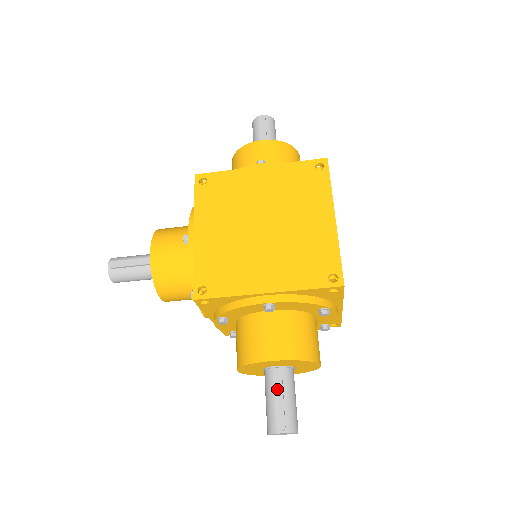
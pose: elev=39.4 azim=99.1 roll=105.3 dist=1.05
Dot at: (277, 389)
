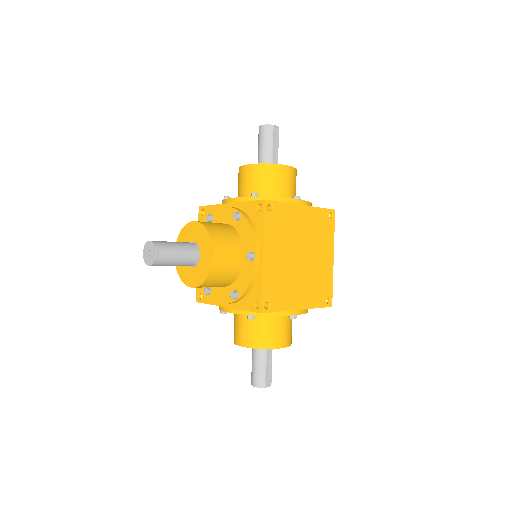
Dot at: (270, 360)
